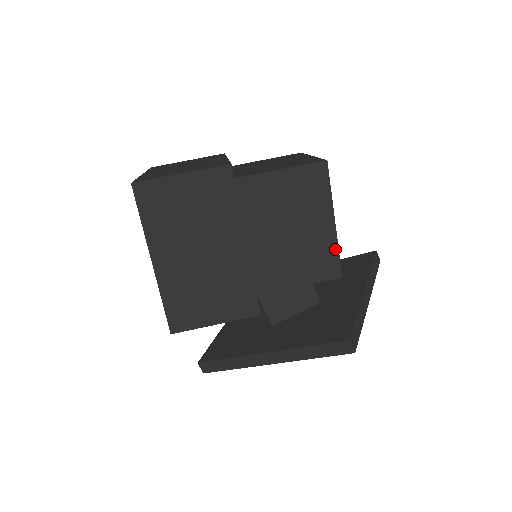
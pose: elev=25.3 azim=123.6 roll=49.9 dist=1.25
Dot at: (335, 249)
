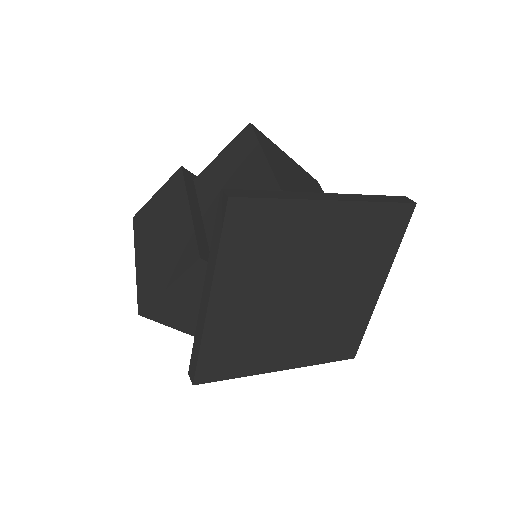
Dot at: (268, 171)
